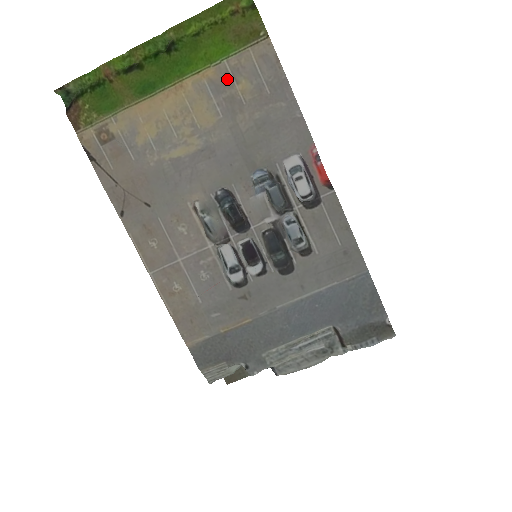
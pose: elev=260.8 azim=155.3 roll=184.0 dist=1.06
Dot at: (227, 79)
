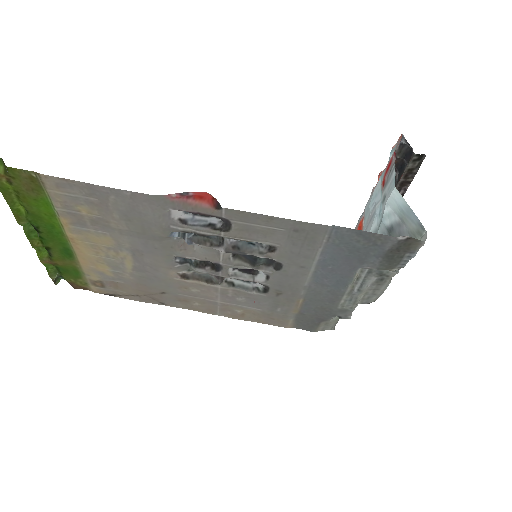
Dot at: (74, 215)
